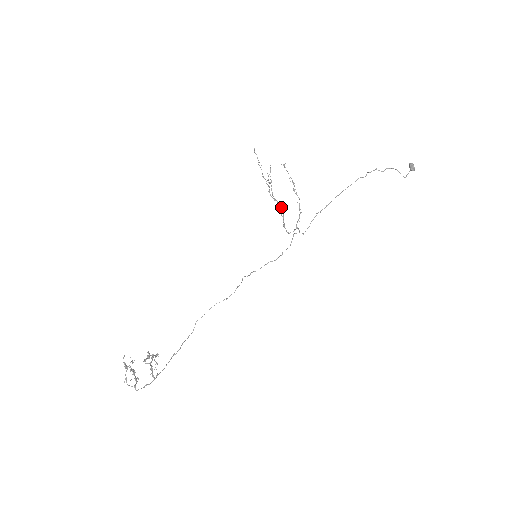
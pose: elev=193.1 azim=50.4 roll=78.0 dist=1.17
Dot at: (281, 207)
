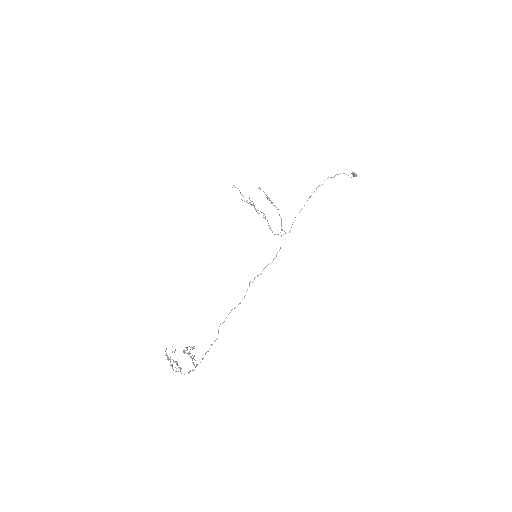
Dot at: (265, 219)
